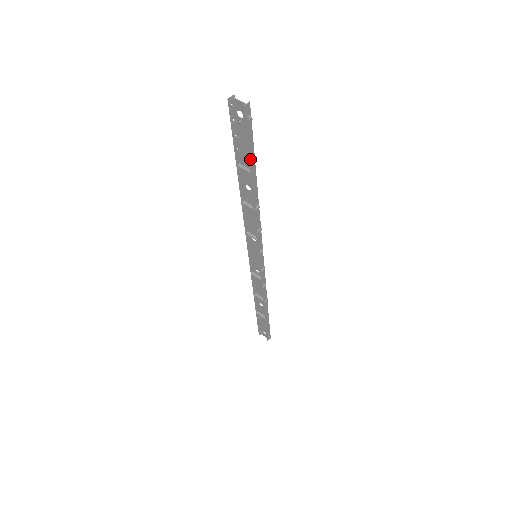
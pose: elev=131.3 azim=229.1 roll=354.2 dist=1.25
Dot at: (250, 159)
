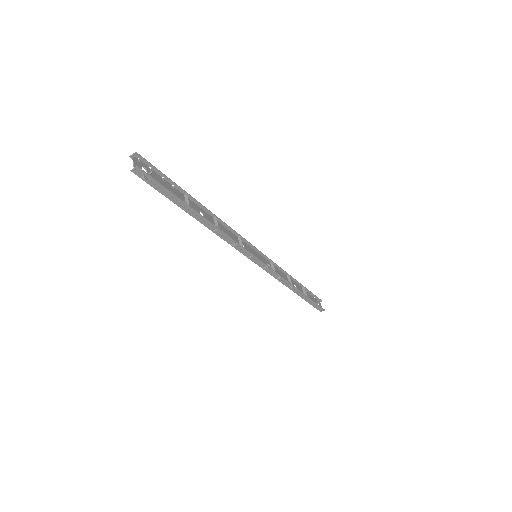
Dot at: (175, 201)
